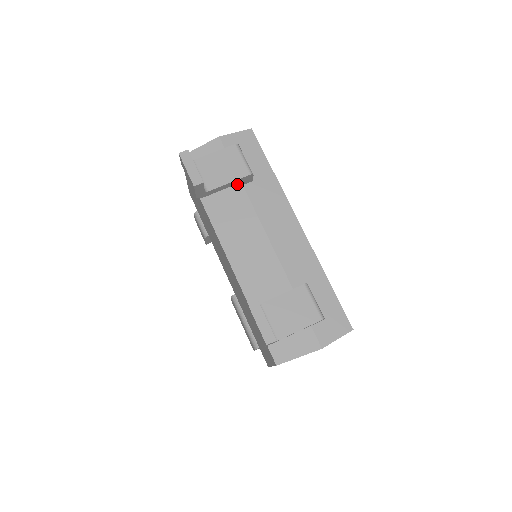
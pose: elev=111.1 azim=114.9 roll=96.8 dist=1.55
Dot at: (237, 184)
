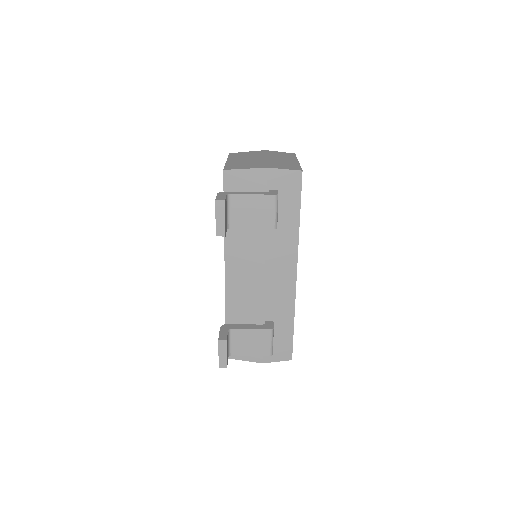
Dot at: occluded
